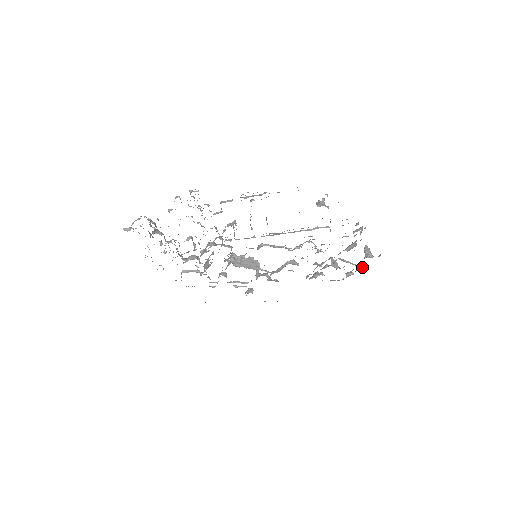
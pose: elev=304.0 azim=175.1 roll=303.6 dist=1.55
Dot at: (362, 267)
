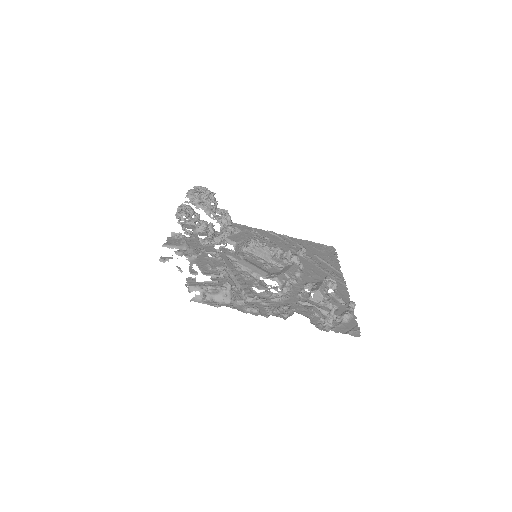
Dot at: (335, 319)
